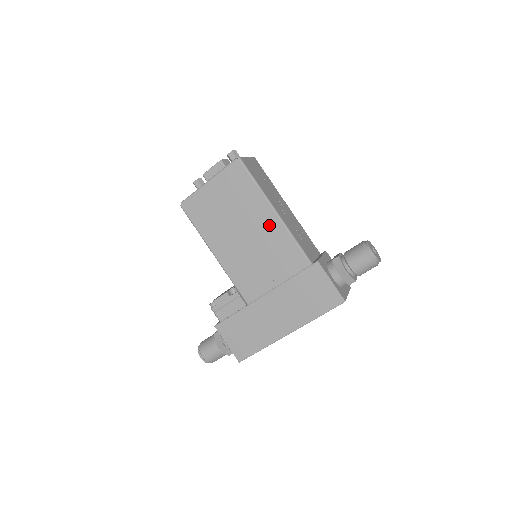
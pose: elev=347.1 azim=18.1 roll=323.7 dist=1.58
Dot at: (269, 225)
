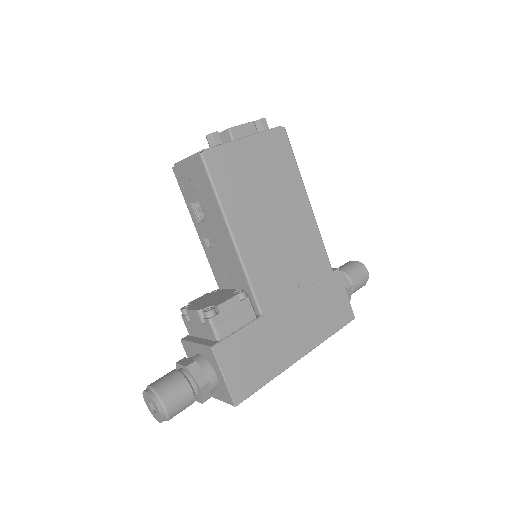
Dot at: (302, 215)
